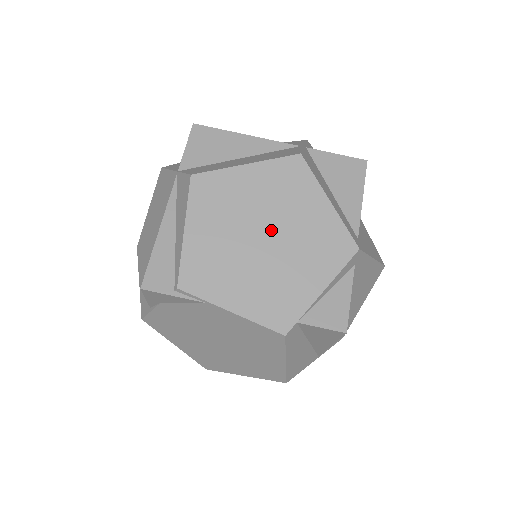
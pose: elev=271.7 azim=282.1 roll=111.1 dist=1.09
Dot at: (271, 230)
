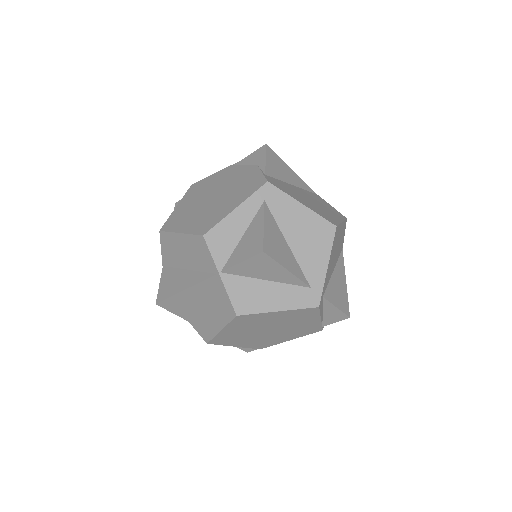
Dot at: (268, 328)
